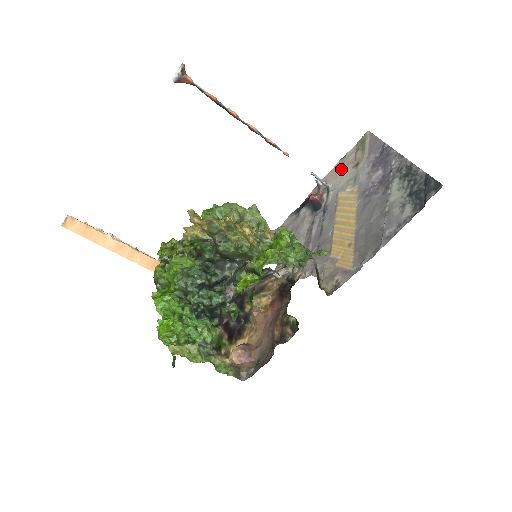
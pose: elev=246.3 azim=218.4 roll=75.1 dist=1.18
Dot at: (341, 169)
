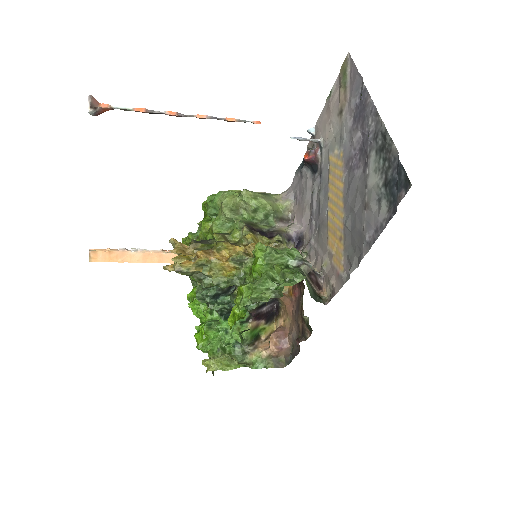
Dot at: (328, 116)
